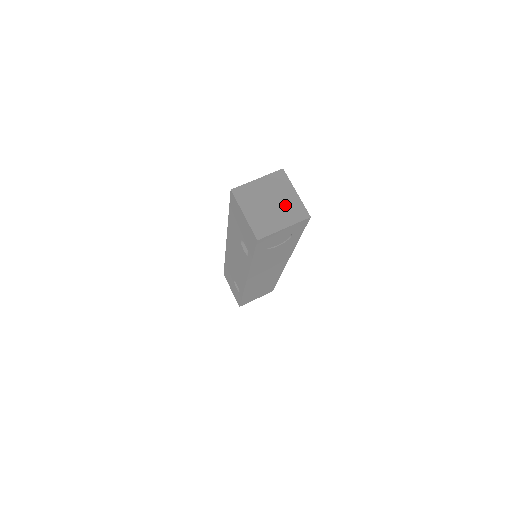
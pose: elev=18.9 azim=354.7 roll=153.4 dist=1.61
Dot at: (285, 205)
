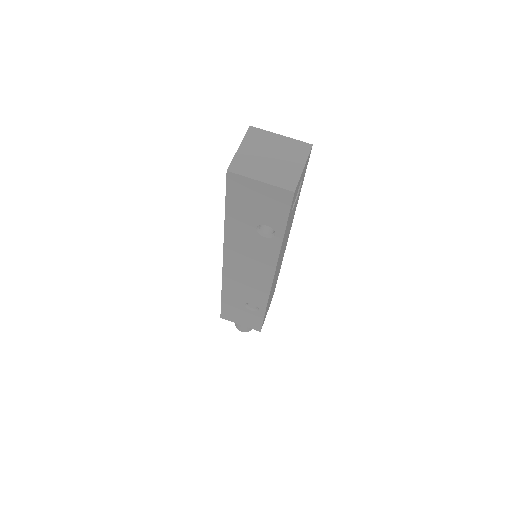
Dot at: (284, 150)
